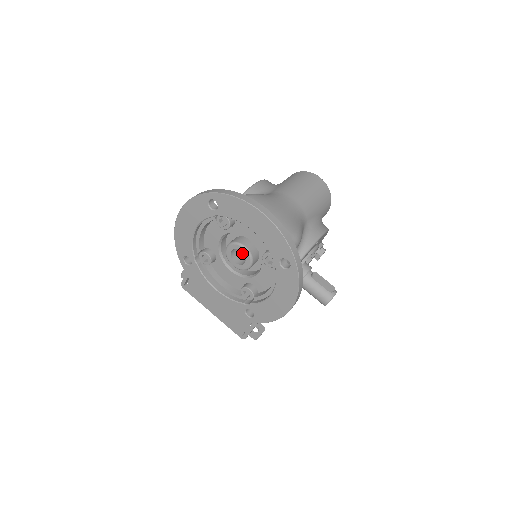
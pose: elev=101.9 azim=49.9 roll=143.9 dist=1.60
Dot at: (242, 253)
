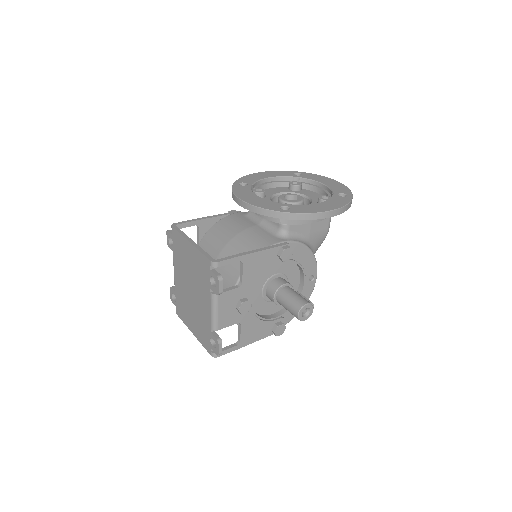
Dot at: occluded
